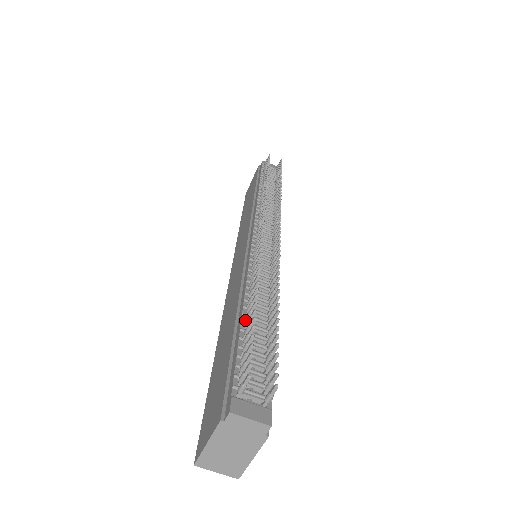
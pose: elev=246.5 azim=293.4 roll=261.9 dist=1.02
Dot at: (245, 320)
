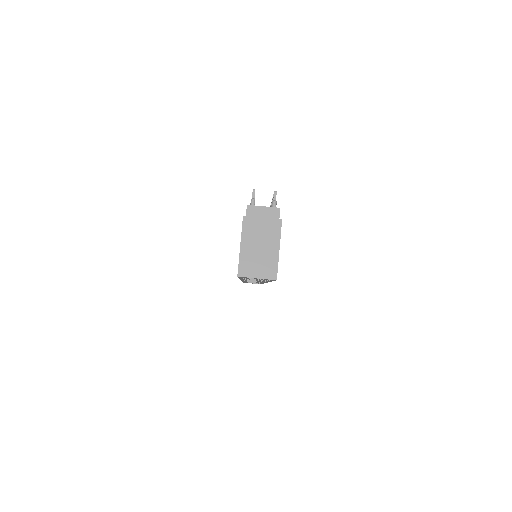
Dot at: occluded
